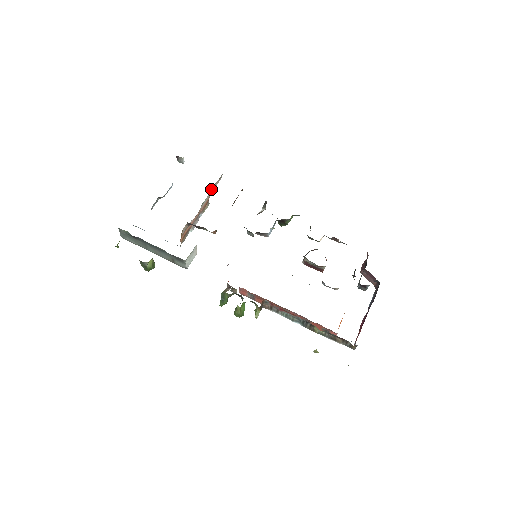
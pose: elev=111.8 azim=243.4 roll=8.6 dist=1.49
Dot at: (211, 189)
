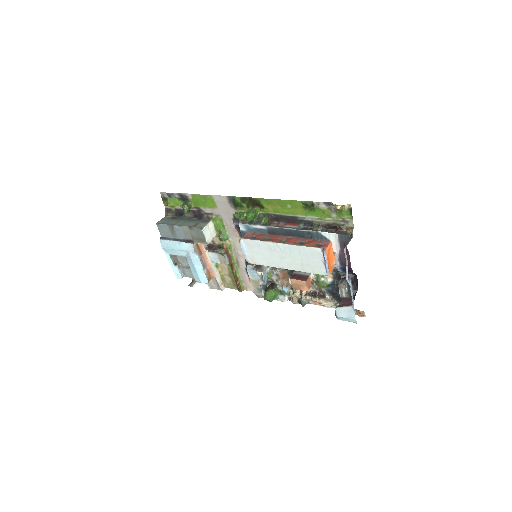
Dot at: (219, 274)
